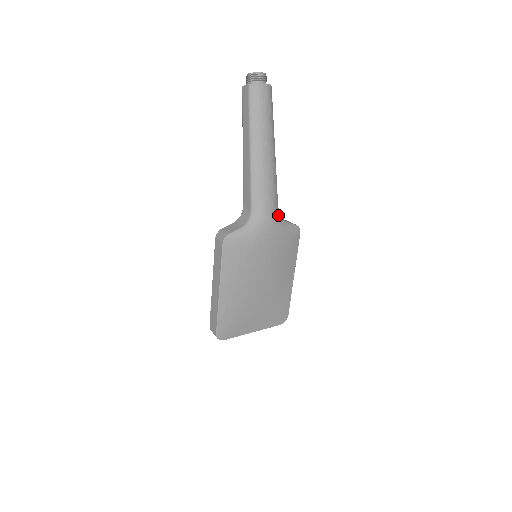
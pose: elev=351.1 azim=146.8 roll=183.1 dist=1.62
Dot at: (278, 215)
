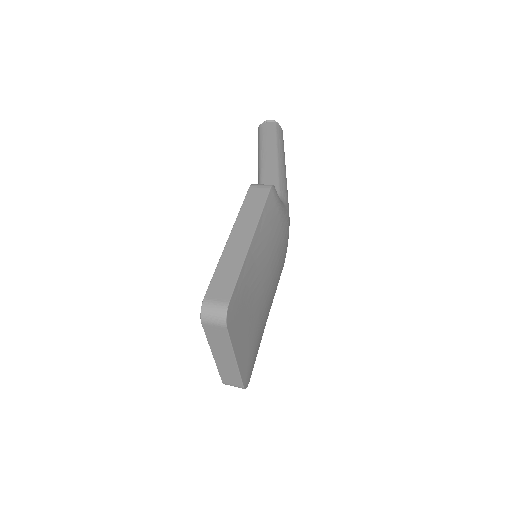
Dot at: occluded
